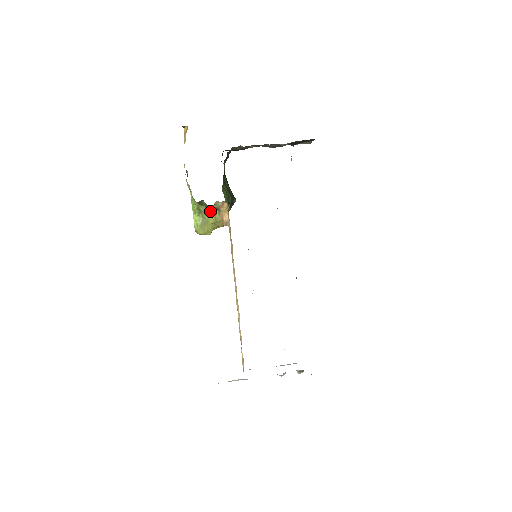
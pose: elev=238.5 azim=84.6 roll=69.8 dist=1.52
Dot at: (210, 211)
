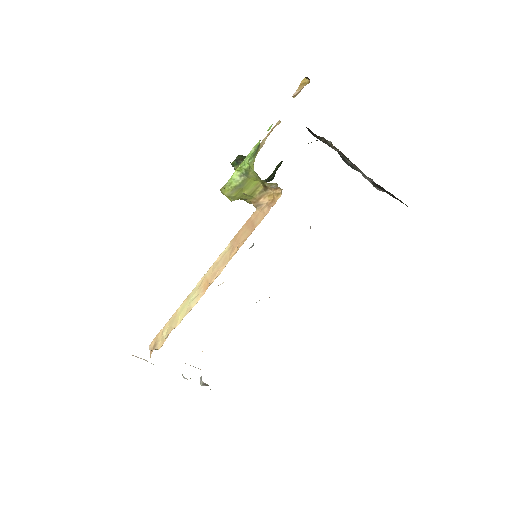
Dot at: (256, 182)
